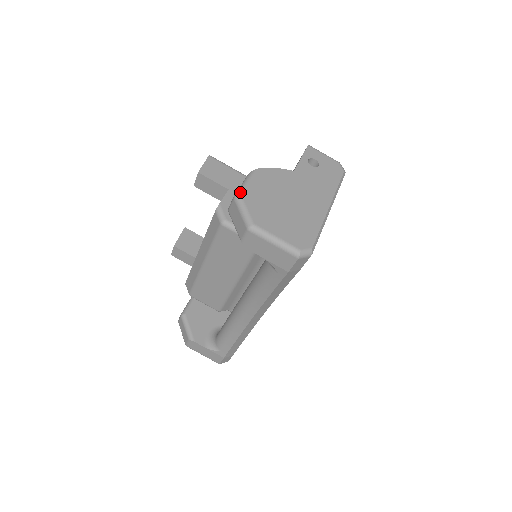
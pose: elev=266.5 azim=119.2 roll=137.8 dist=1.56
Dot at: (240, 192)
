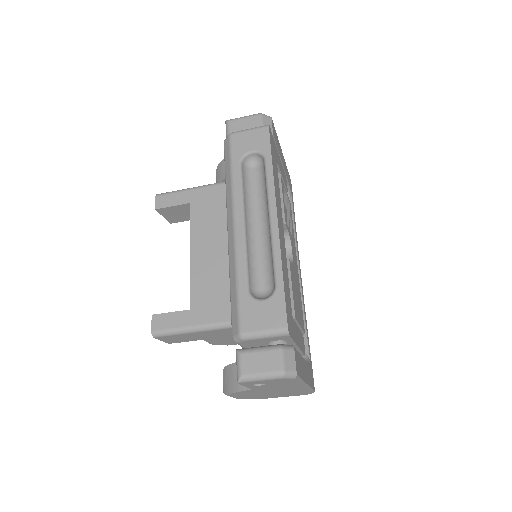
Dot at: occluded
